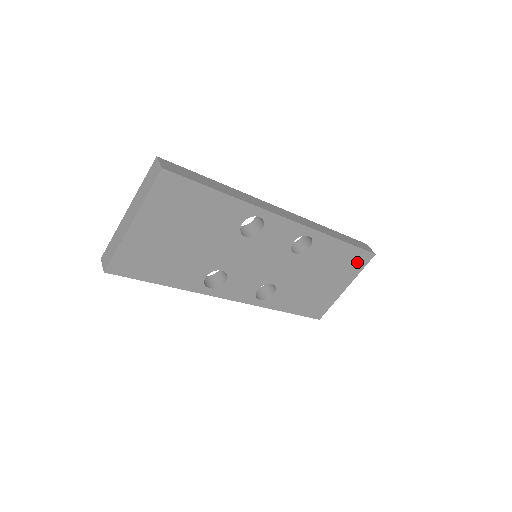
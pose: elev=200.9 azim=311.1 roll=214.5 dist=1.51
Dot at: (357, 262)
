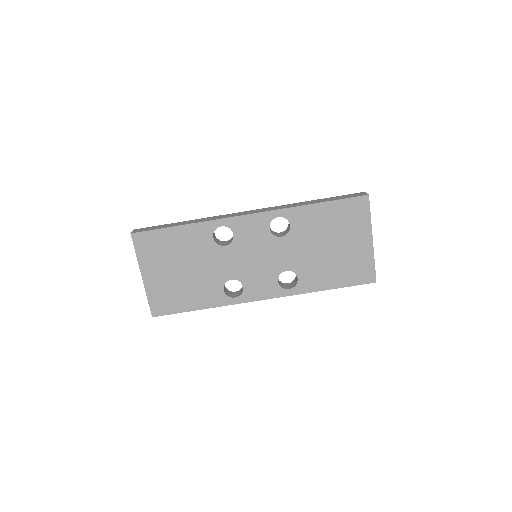
Dot at: (356, 212)
